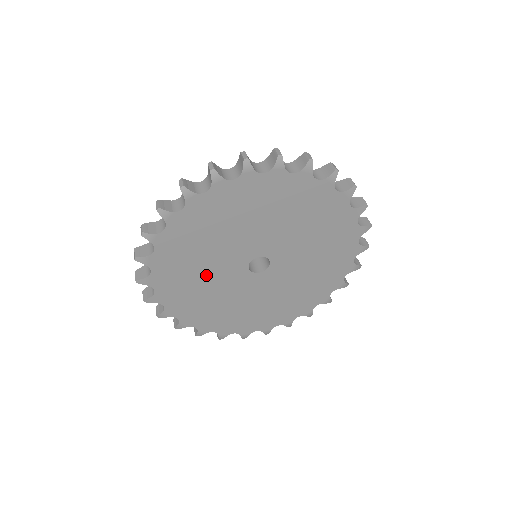
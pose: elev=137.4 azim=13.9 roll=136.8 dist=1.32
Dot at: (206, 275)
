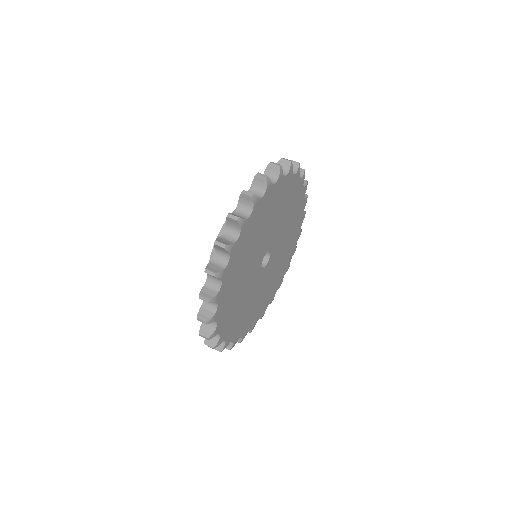
Dot at: (243, 295)
